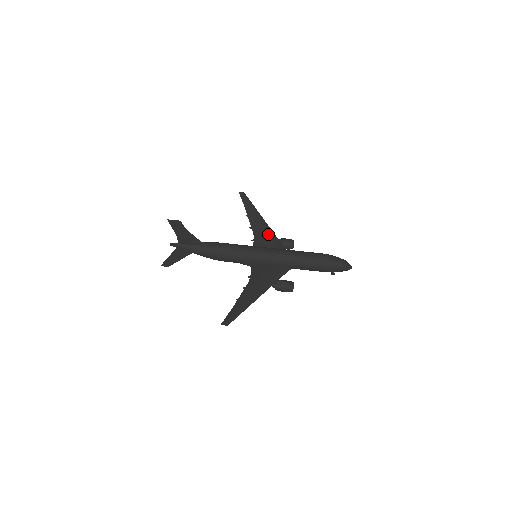
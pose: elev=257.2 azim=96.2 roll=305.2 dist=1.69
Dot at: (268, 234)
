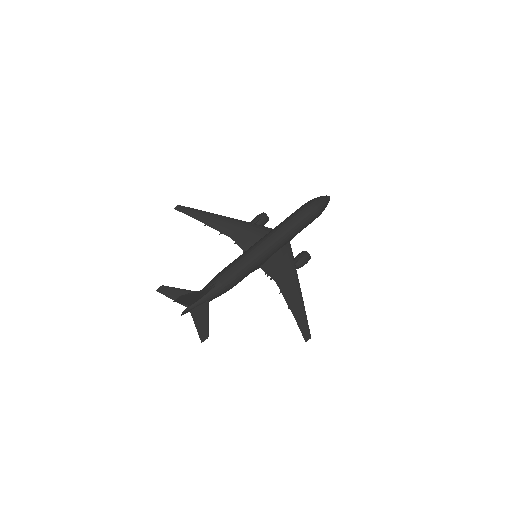
Dot at: (242, 227)
